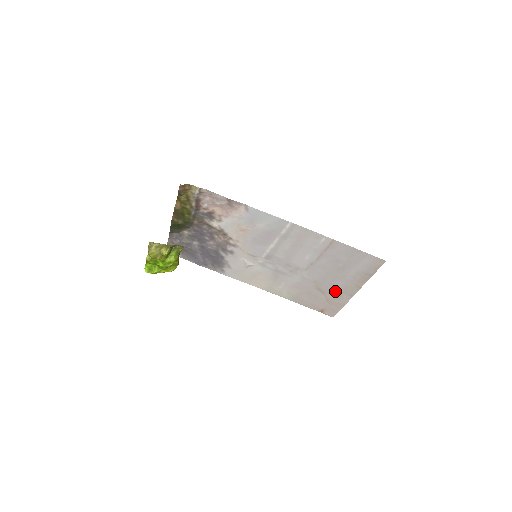
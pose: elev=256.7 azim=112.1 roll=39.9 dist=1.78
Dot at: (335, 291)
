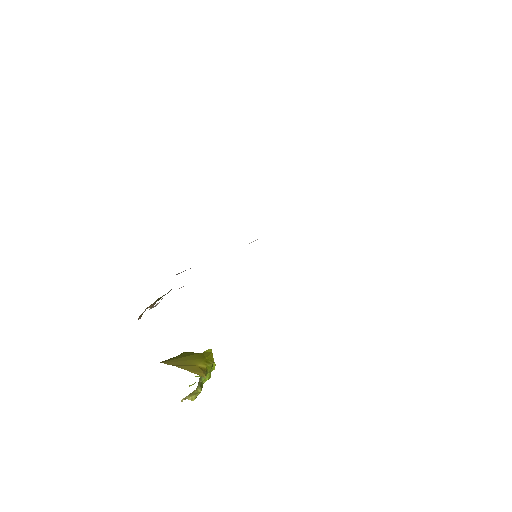
Dot at: occluded
